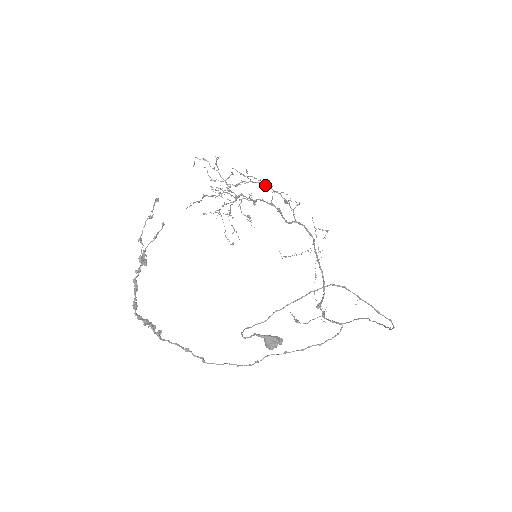
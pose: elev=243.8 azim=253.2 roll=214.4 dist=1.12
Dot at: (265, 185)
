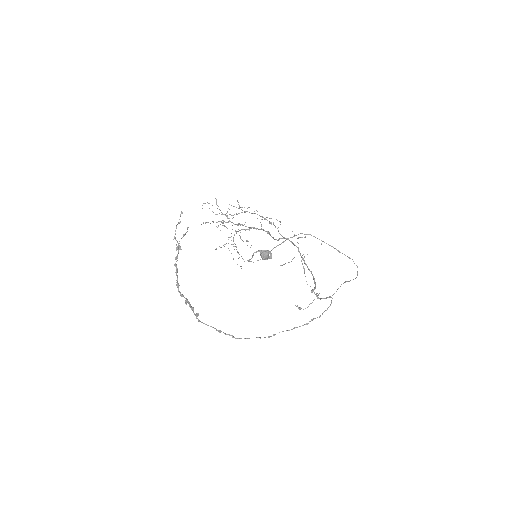
Dot at: occluded
